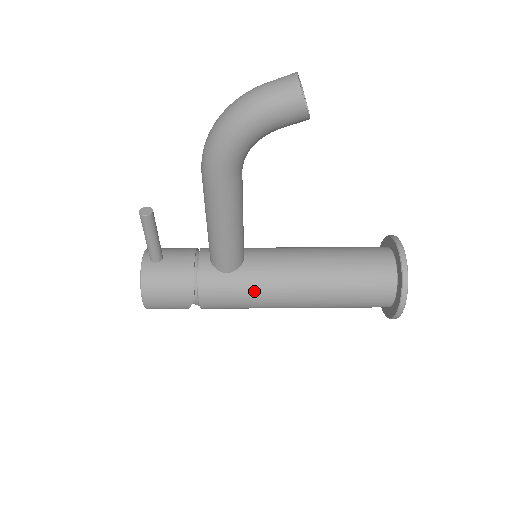
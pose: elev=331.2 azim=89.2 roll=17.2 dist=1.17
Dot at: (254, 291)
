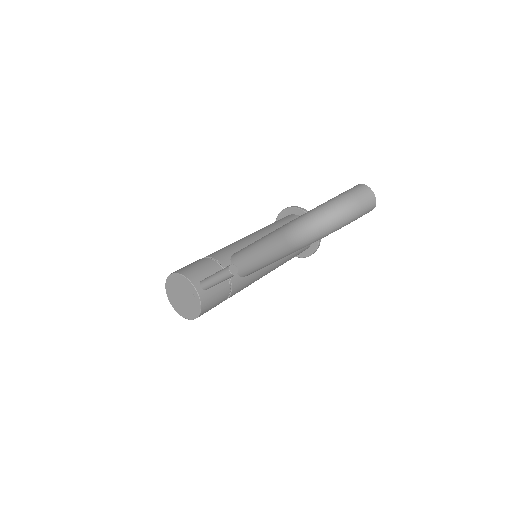
Dot at: (256, 279)
